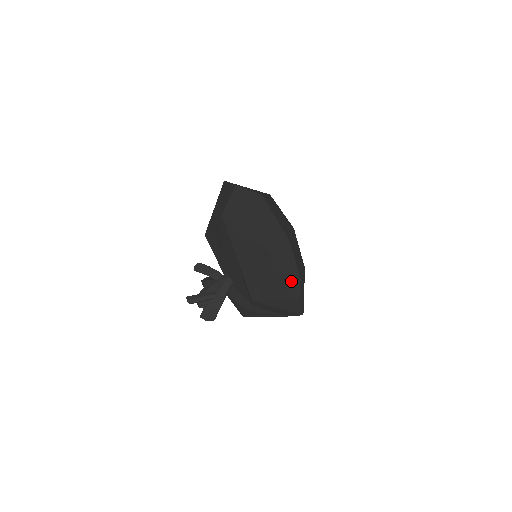
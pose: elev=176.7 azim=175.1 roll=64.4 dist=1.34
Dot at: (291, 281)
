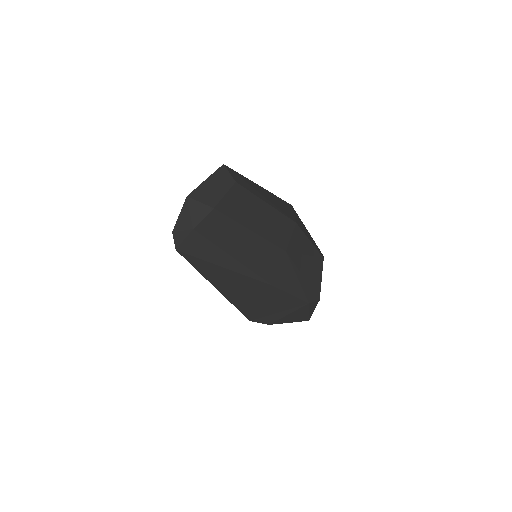
Dot at: (182, 221)
